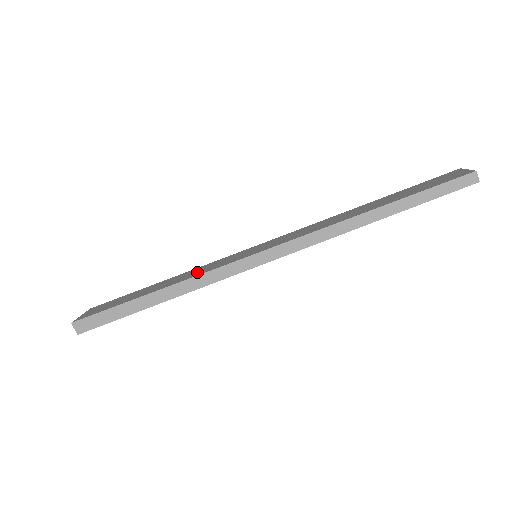
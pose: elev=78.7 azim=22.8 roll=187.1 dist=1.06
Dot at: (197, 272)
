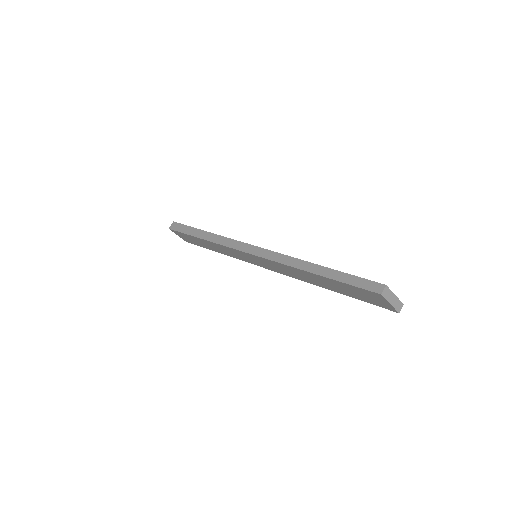
Dot at: occluded
